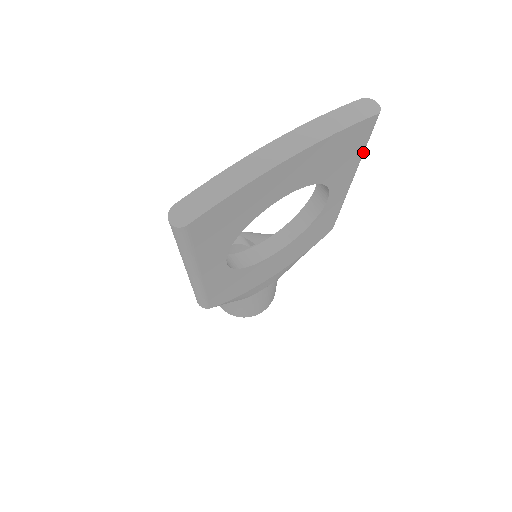
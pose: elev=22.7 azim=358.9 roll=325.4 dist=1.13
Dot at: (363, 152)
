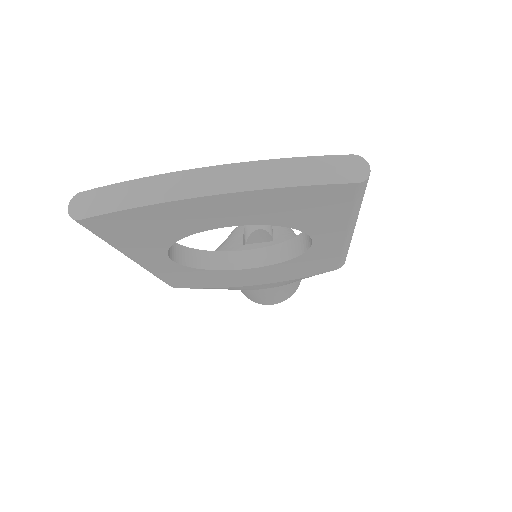
Dot at: (354, 213)
